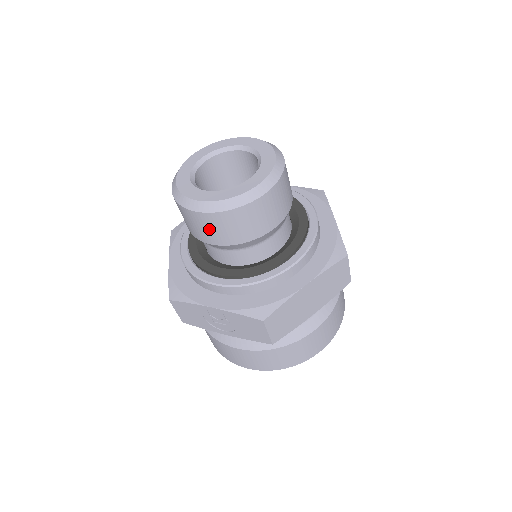
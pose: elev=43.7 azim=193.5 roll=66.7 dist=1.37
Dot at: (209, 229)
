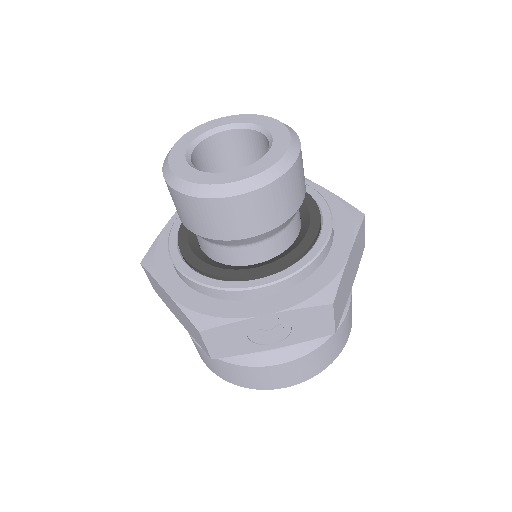
Dot at: (245, 217)
